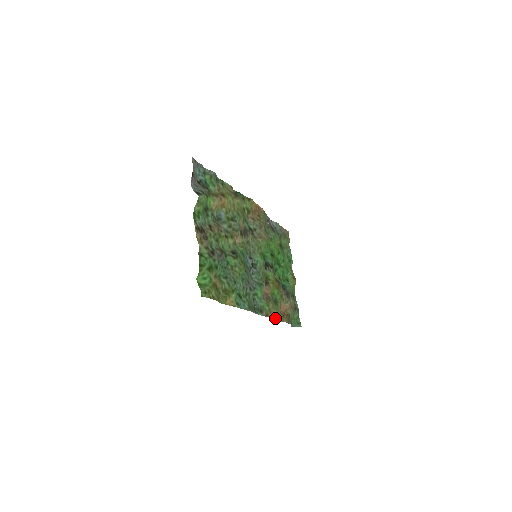
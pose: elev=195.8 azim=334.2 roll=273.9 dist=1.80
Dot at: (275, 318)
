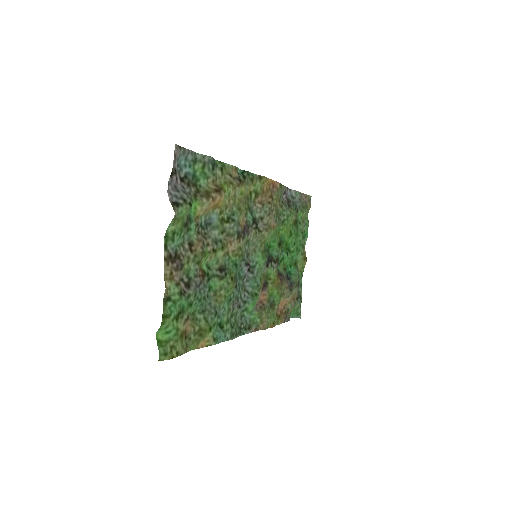
Dot at: (267, 327)
